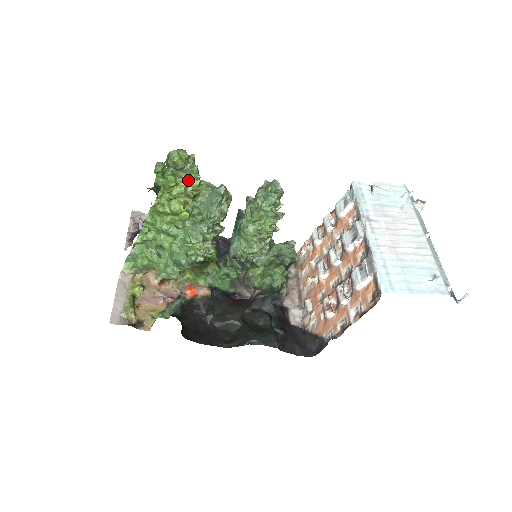
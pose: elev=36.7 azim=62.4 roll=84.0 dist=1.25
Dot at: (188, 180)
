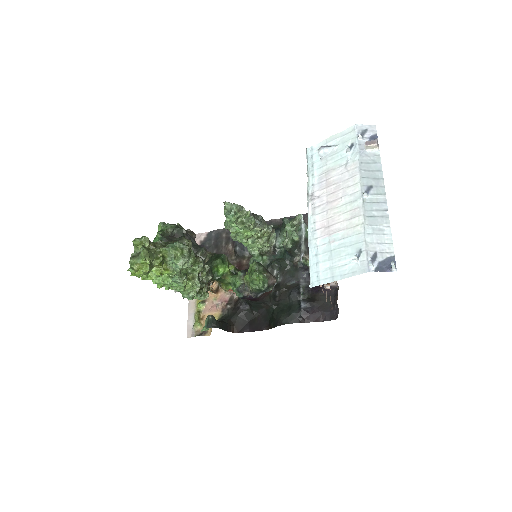
Dot at: (142, 263)
